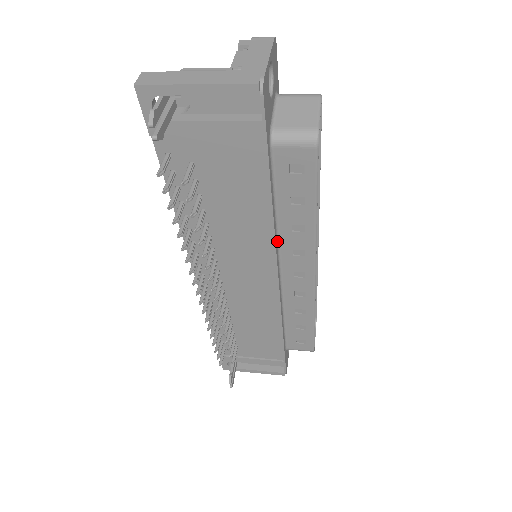
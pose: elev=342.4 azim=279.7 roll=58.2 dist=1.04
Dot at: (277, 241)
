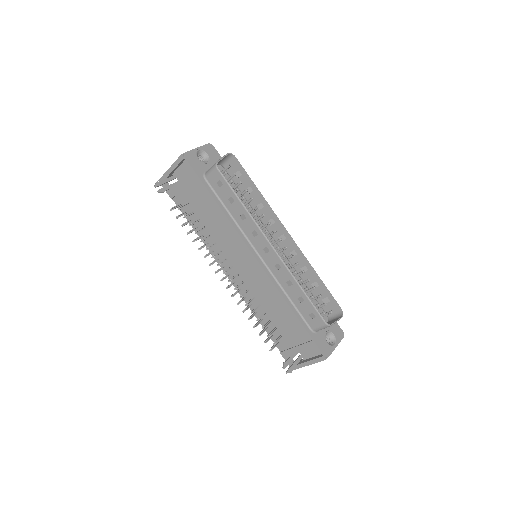
Dot at: (241, 231)
